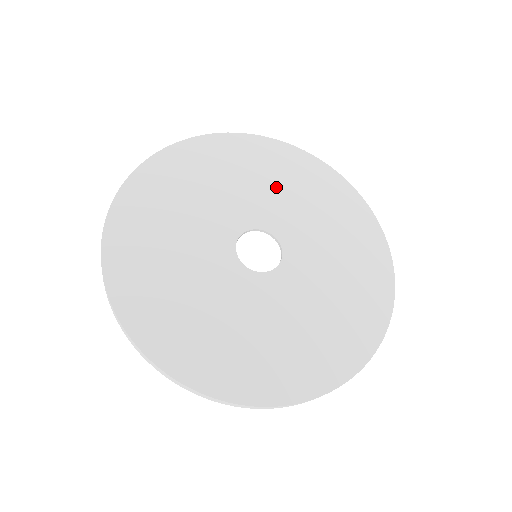
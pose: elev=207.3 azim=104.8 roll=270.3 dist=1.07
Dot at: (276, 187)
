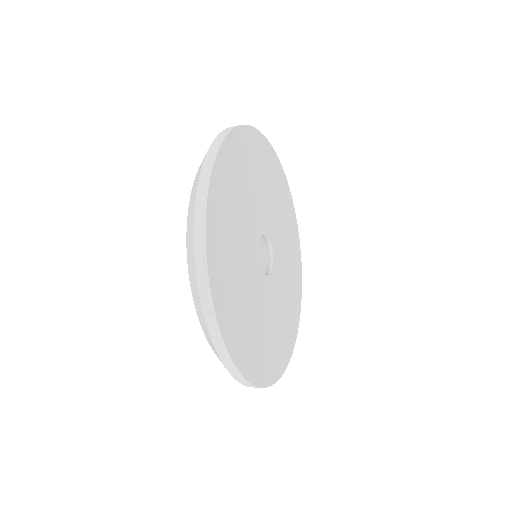
Dot at: (285, 232)
